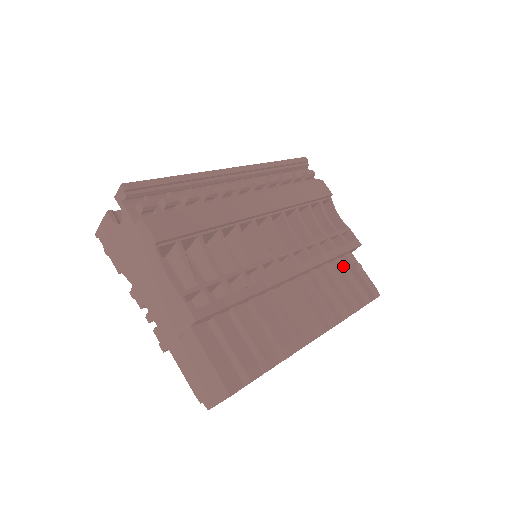
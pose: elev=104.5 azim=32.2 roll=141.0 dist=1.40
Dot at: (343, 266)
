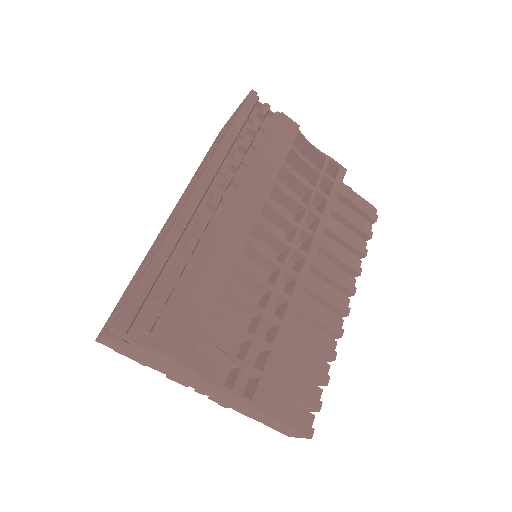
Dot at: (338, 208)
